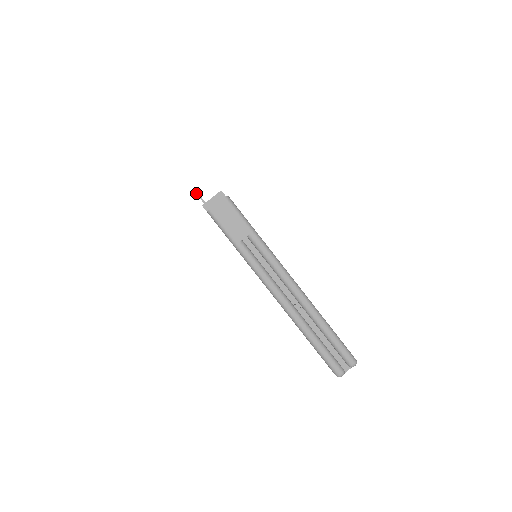
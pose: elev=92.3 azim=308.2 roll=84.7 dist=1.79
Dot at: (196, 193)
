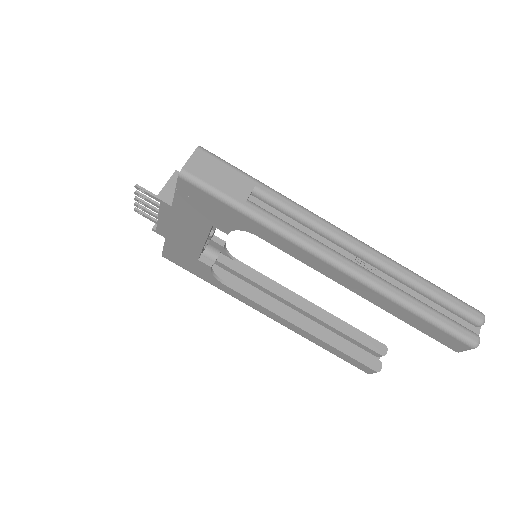
Dot at: (139, 188)
